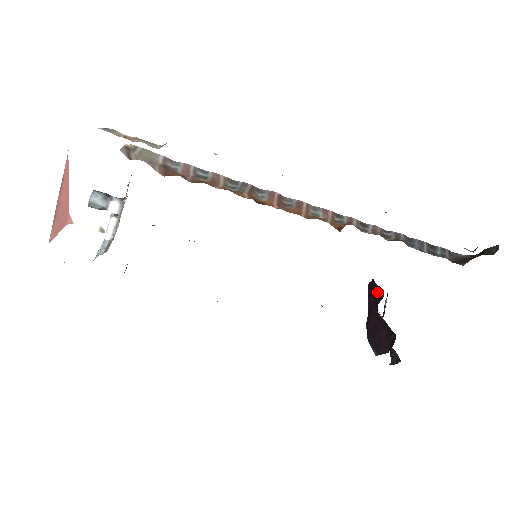
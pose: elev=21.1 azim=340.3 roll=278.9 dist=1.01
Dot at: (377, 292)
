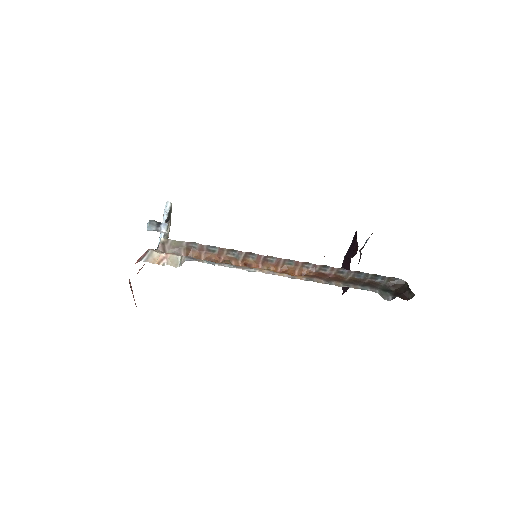
Dot at: (357, 244)
